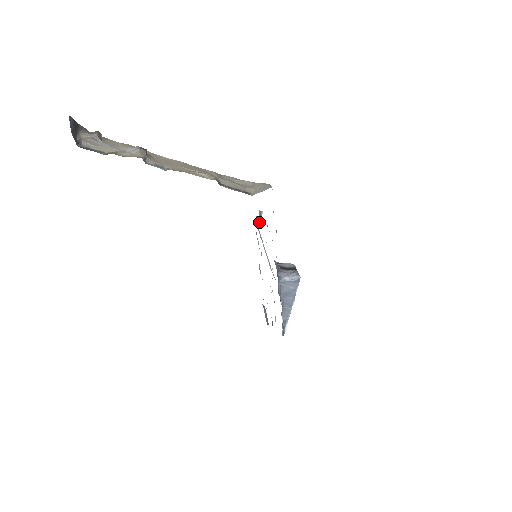
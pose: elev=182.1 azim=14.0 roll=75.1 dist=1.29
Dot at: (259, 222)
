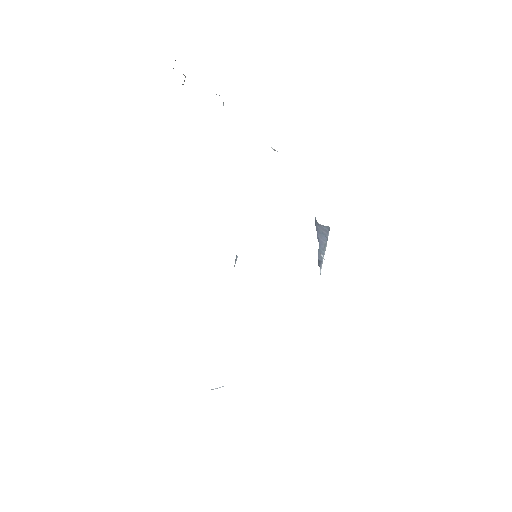
Dot at: occluded
